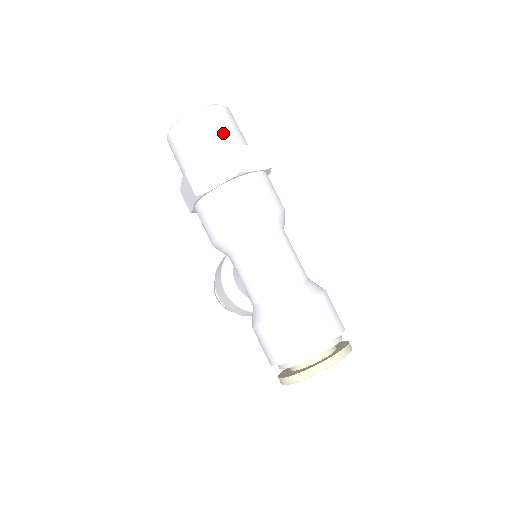
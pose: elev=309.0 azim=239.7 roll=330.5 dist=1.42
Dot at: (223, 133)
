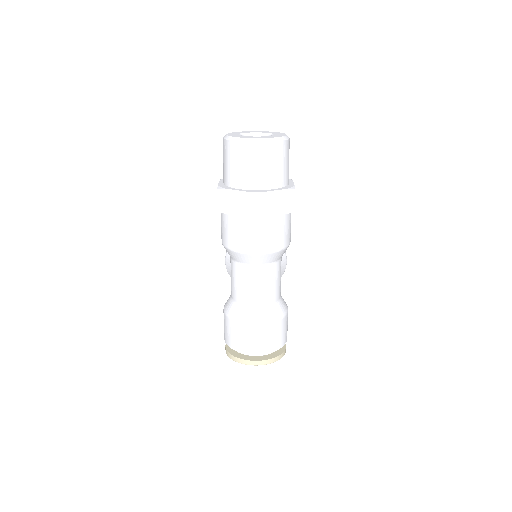
Dot at: (262, 172)
